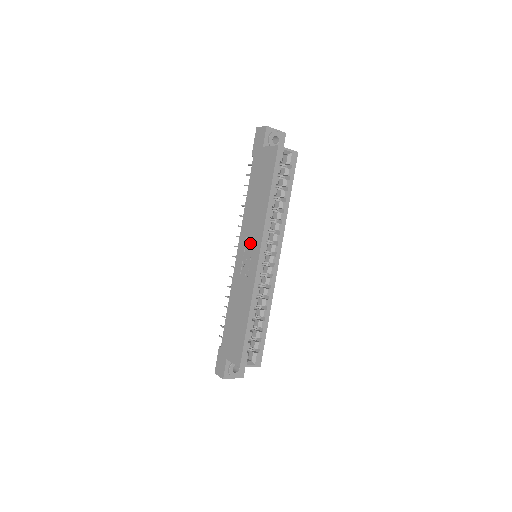
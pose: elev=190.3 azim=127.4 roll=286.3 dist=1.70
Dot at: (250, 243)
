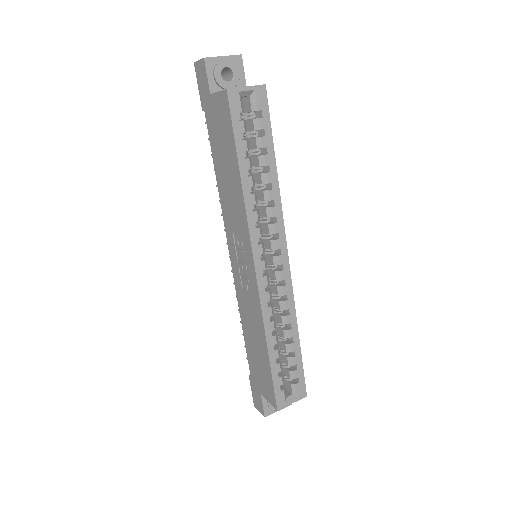
Dot at: (239, 245)
